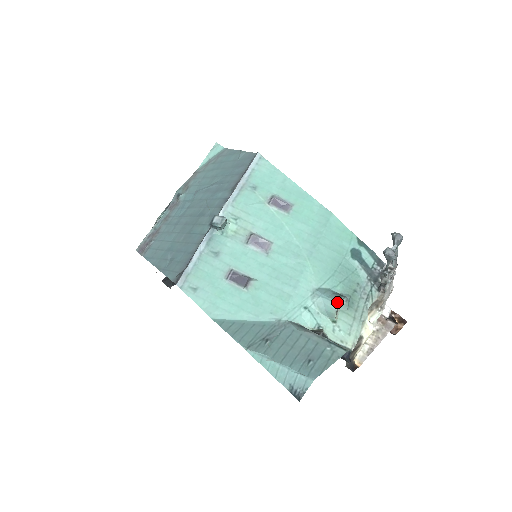
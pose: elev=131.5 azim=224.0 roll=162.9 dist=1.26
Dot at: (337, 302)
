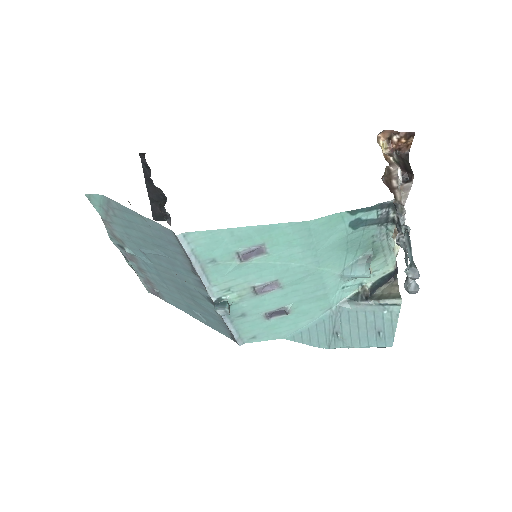
Dot at: (368, 274)
